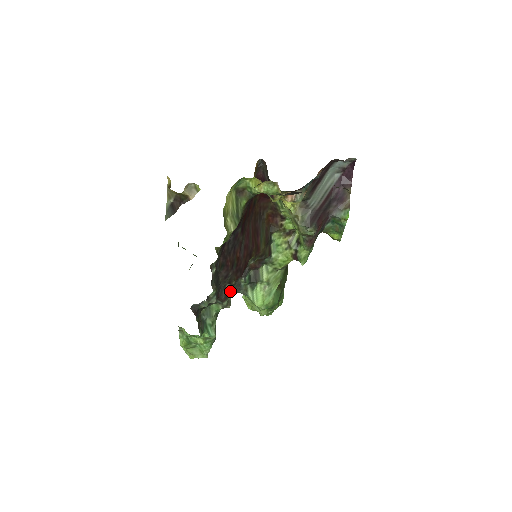
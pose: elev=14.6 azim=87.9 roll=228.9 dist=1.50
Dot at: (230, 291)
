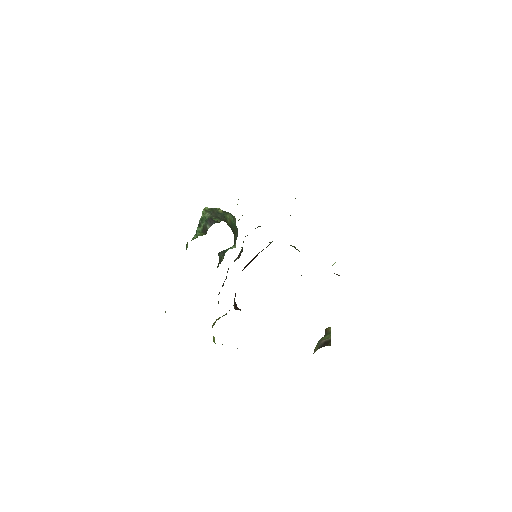
Dot at: occluded
